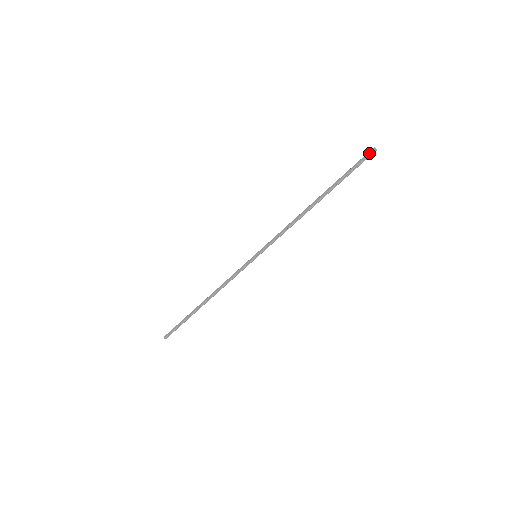
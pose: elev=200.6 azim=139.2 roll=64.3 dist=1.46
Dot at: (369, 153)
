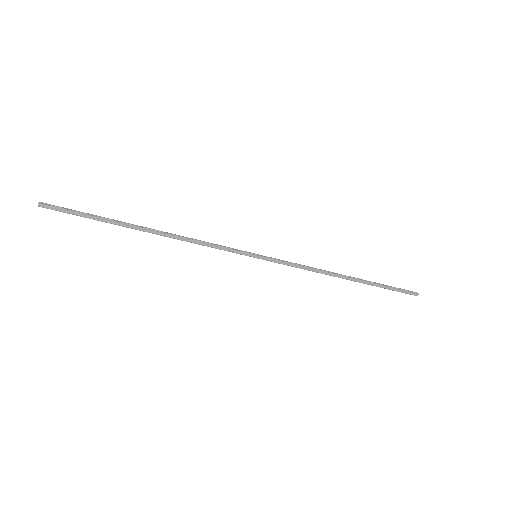
Dot at: (412, 294)
